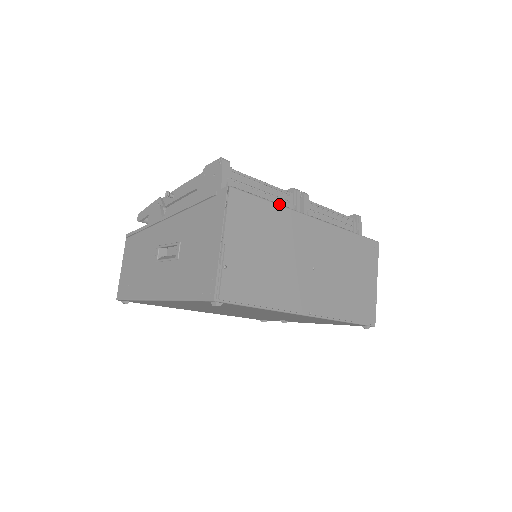
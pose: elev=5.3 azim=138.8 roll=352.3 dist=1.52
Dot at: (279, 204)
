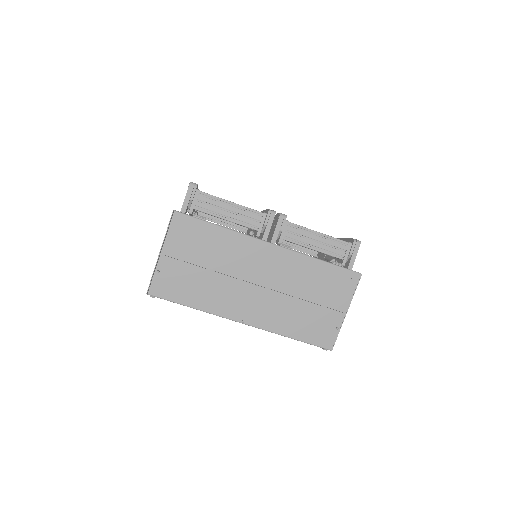
Dot at: (227, 228)
